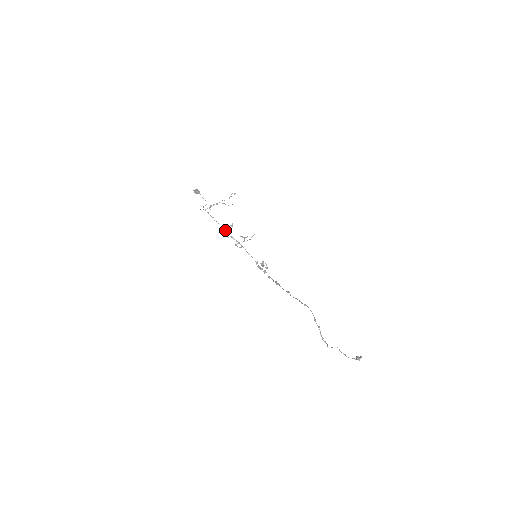
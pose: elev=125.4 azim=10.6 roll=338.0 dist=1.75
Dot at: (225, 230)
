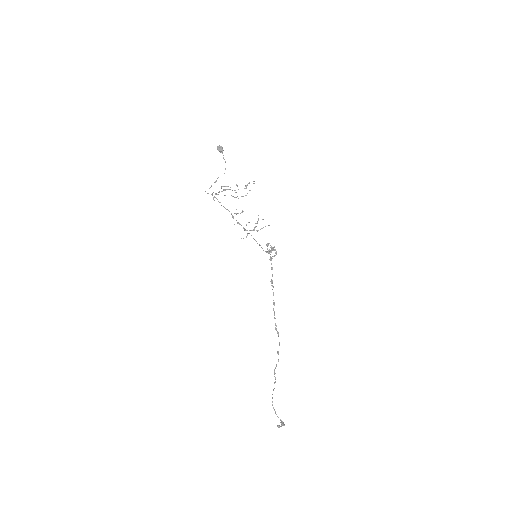
Dot at: (233, 216)
